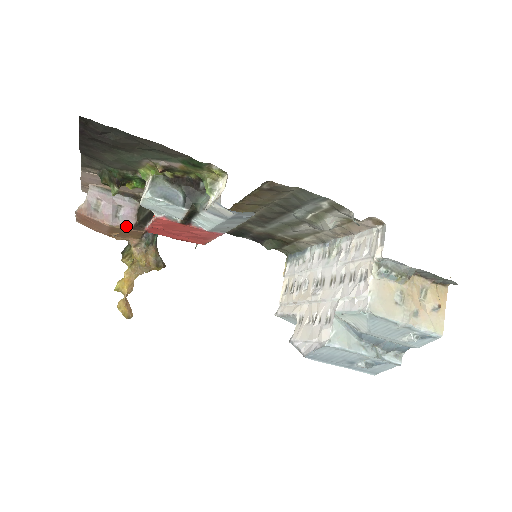
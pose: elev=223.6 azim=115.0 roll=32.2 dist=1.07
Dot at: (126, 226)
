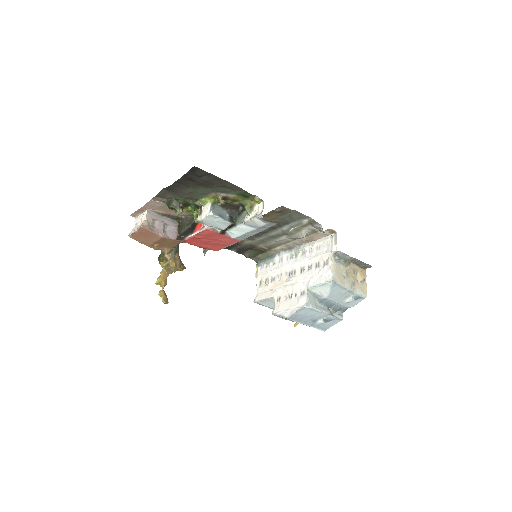
Dot at: (173, 237)
